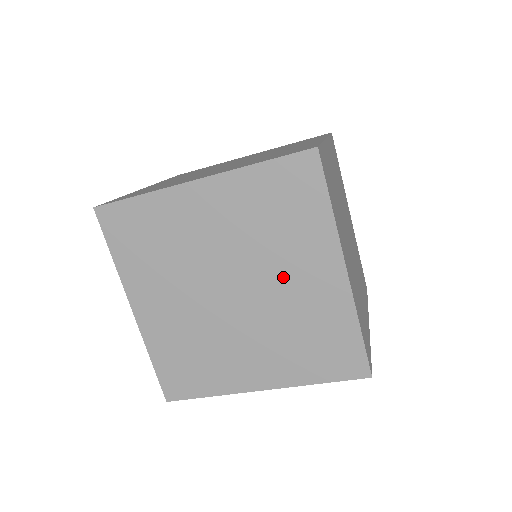
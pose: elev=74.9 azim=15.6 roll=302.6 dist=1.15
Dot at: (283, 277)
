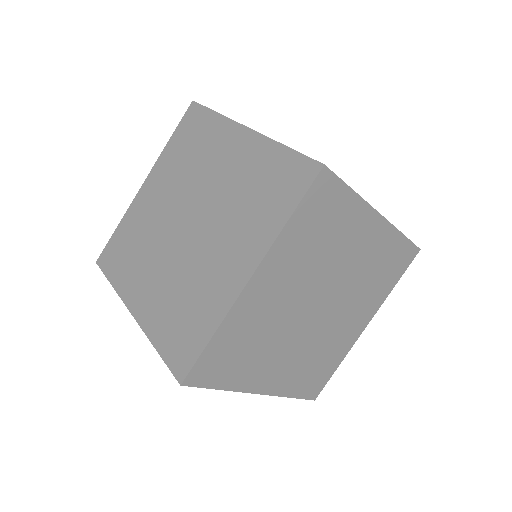
Dot at: (217, 243)
